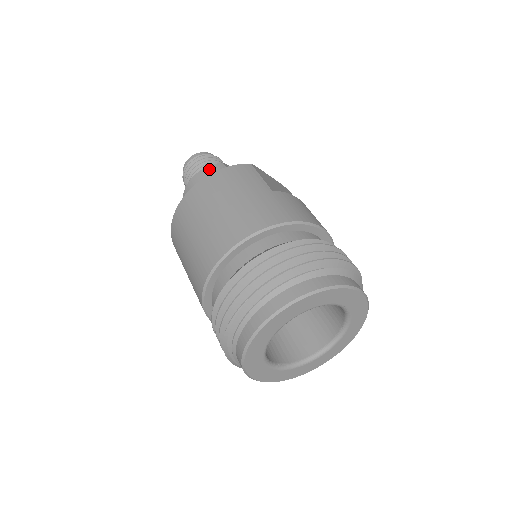
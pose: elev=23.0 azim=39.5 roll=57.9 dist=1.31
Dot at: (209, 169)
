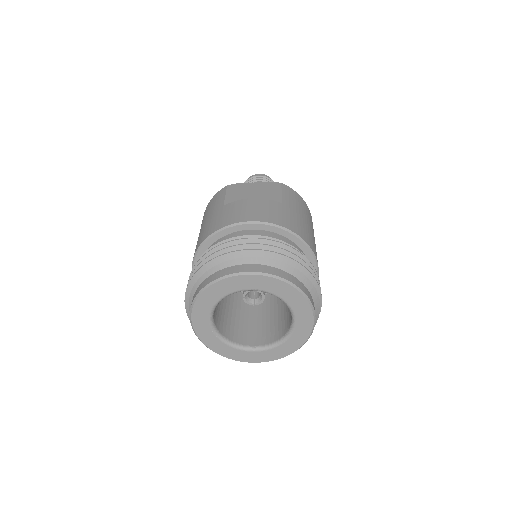
Dot at: occluded
